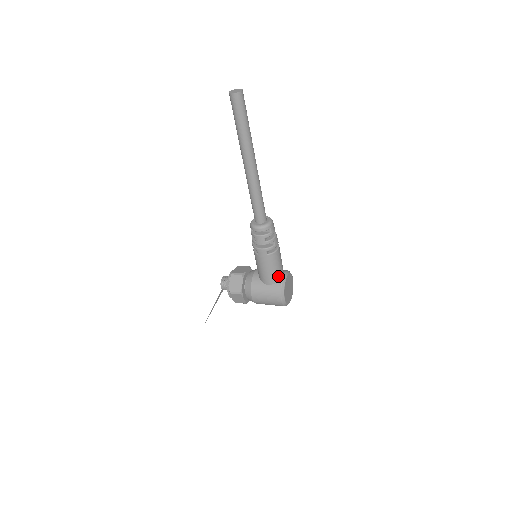
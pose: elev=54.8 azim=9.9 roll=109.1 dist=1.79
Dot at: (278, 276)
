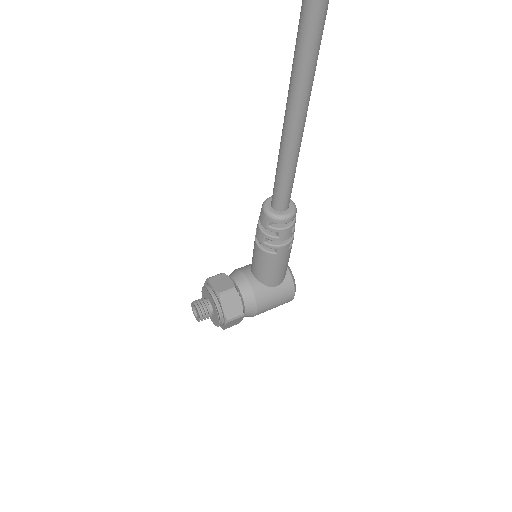
Dot at: occluded
